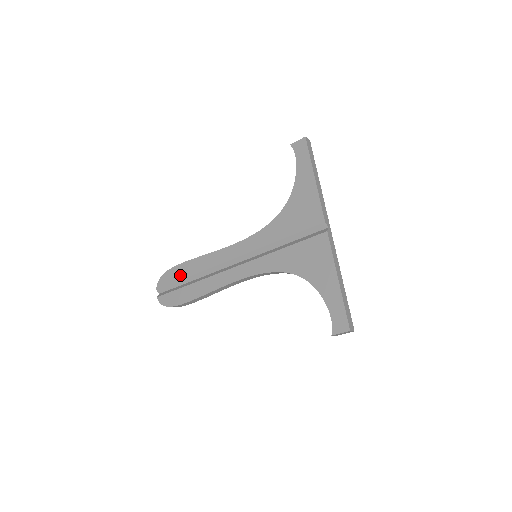
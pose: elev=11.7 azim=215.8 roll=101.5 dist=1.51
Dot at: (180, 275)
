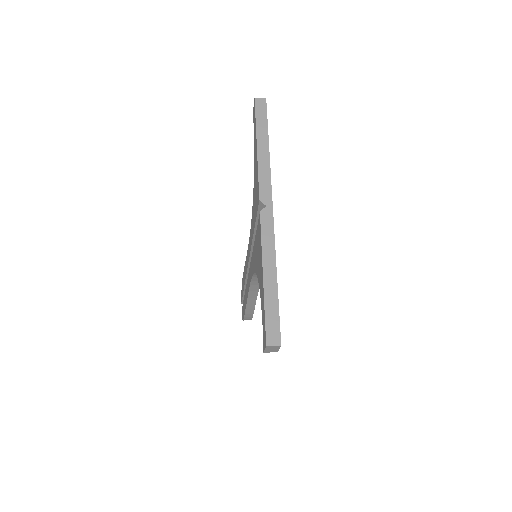
Dot at: (243, 286)
